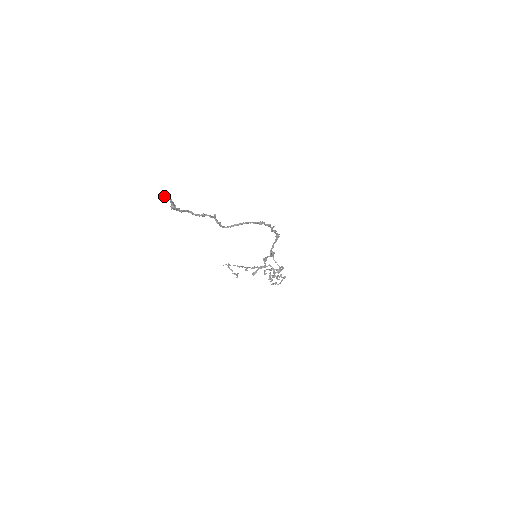
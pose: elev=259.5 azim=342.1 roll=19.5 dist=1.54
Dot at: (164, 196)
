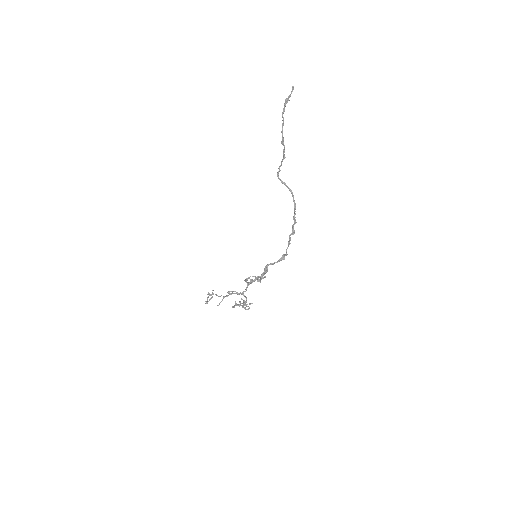
Dot at: (292, 86)
